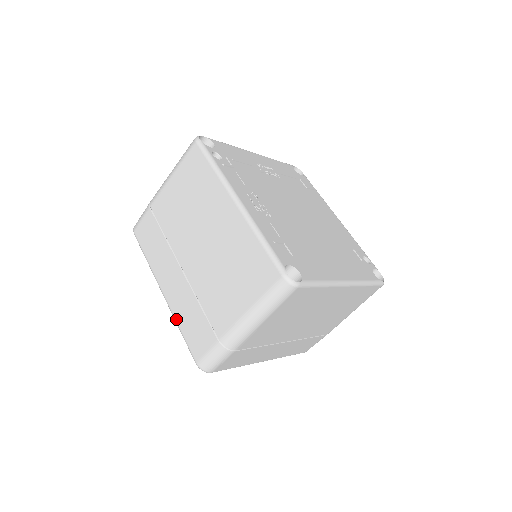
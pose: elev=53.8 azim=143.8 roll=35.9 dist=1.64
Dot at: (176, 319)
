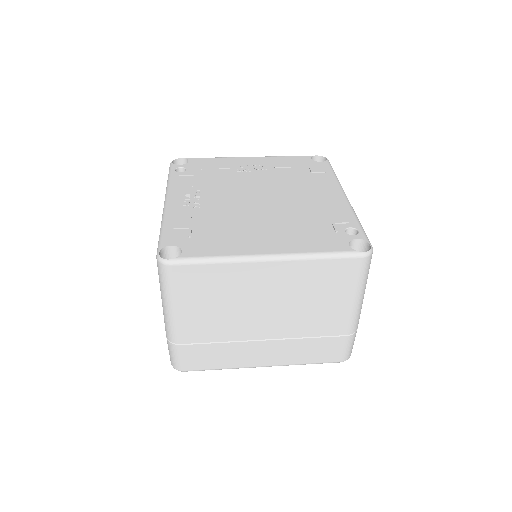
Dot at: occluded
